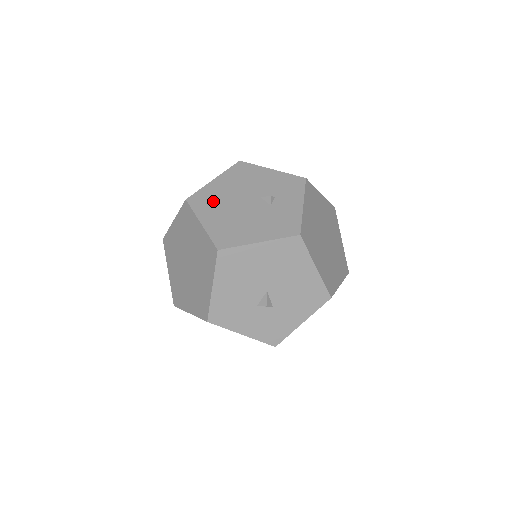
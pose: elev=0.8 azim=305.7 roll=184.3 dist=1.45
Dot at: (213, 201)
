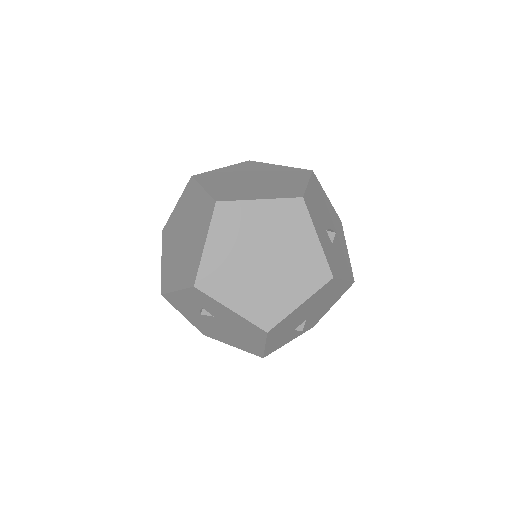
Dot at: occluded
